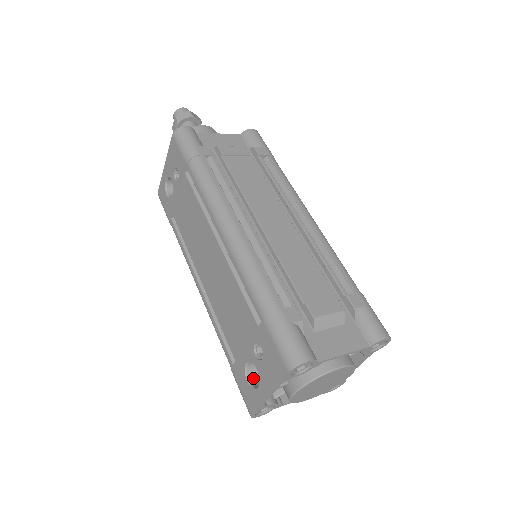
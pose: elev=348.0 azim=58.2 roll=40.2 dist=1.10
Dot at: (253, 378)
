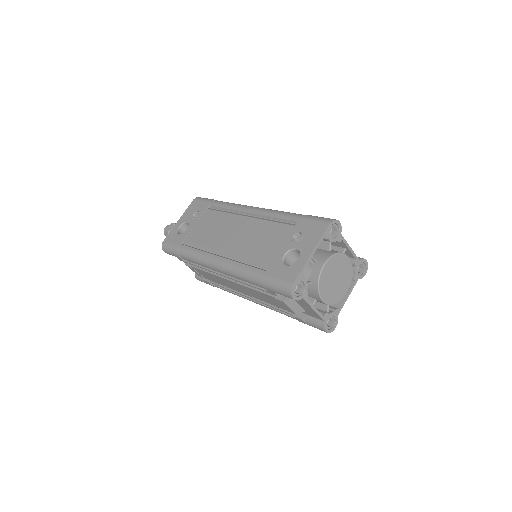
Dot at: occluded
